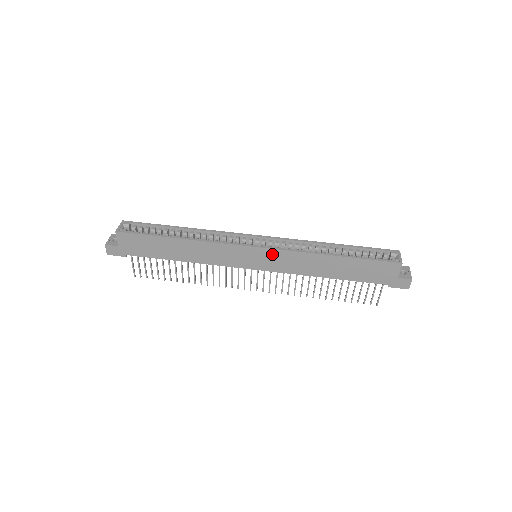
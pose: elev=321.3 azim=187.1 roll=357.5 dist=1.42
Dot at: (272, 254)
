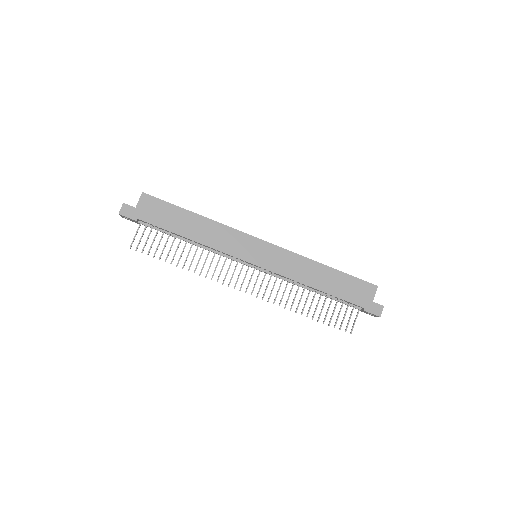
Dot at: (274, 251)
